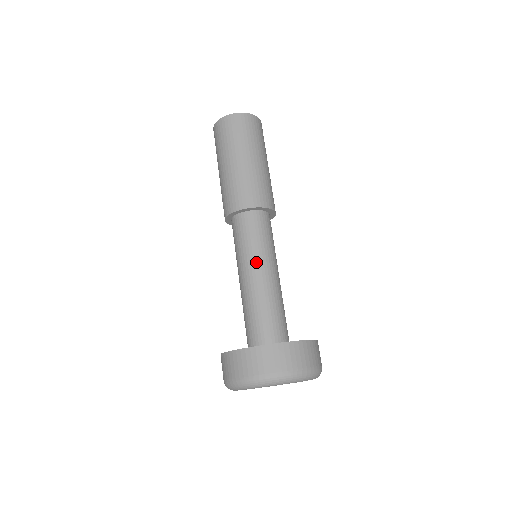
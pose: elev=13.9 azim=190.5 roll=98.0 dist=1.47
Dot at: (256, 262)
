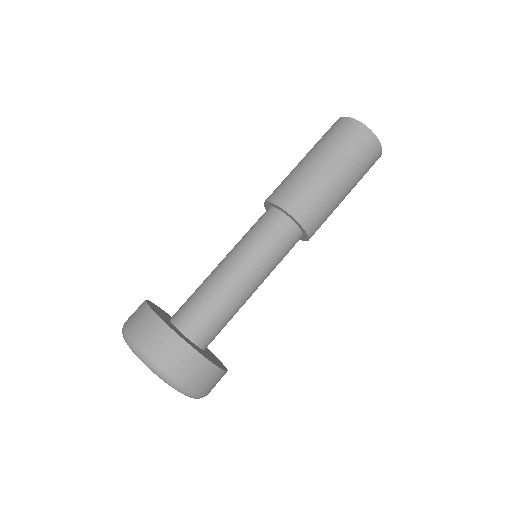
Dot at: (260, 273)
